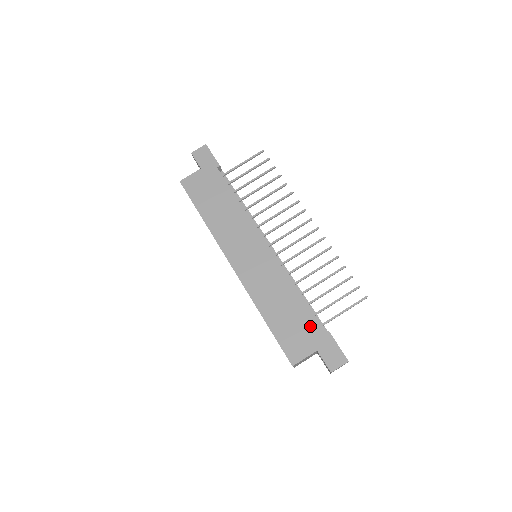
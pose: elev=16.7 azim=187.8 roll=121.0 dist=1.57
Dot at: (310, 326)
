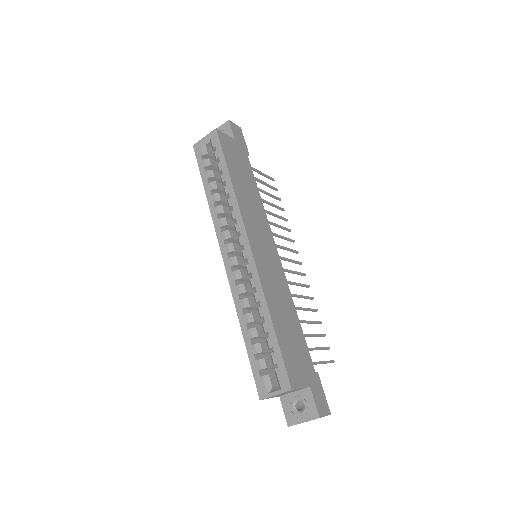
Dot at: (306, 356)
